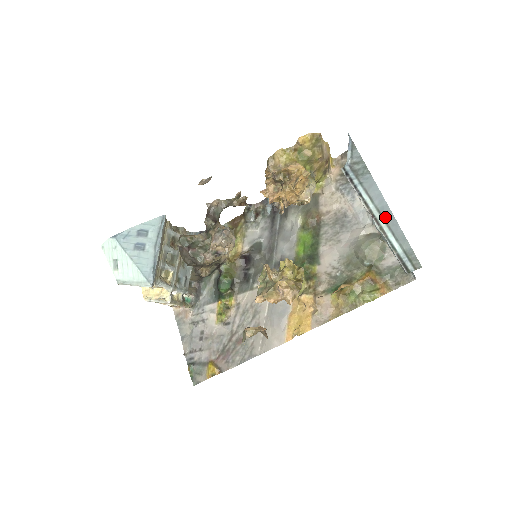
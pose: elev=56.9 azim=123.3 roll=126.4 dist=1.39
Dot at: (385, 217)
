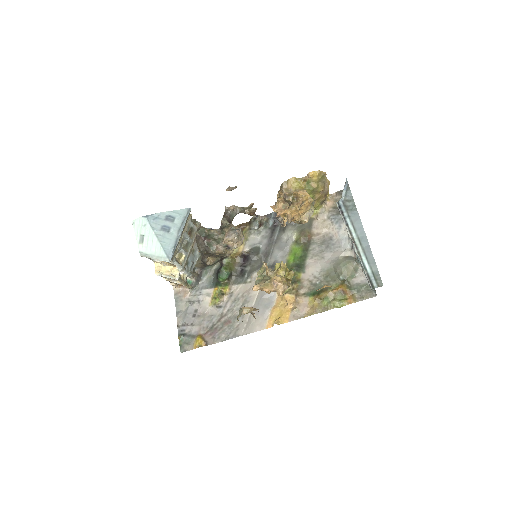
Dot at: (363, 245)
